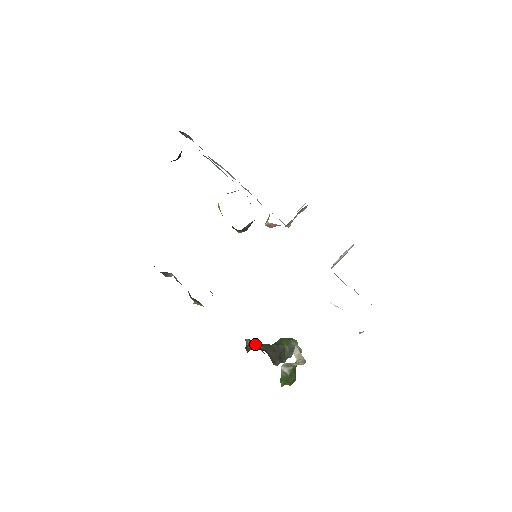
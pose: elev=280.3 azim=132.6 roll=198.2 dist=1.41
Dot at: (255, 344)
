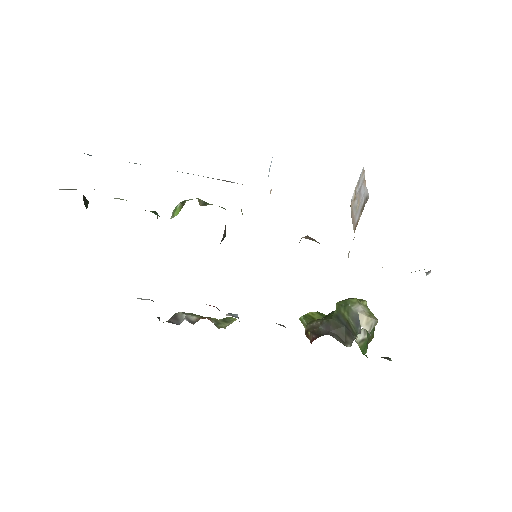
Dot at: (313, 322)
